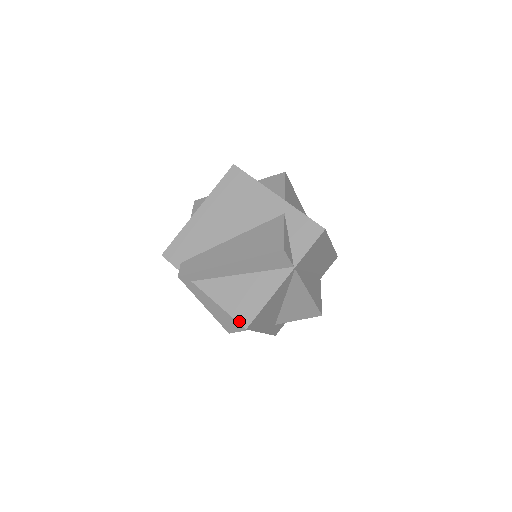
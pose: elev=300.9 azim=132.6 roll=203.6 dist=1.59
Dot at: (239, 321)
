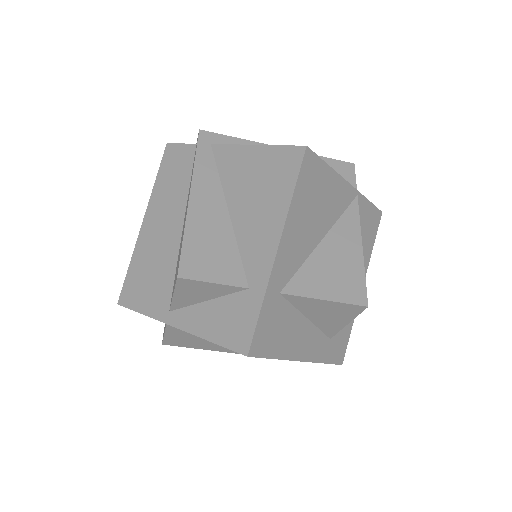
Dot at: (293, 146)
